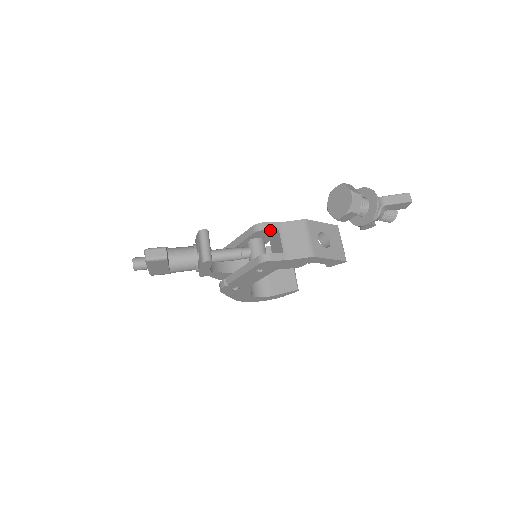
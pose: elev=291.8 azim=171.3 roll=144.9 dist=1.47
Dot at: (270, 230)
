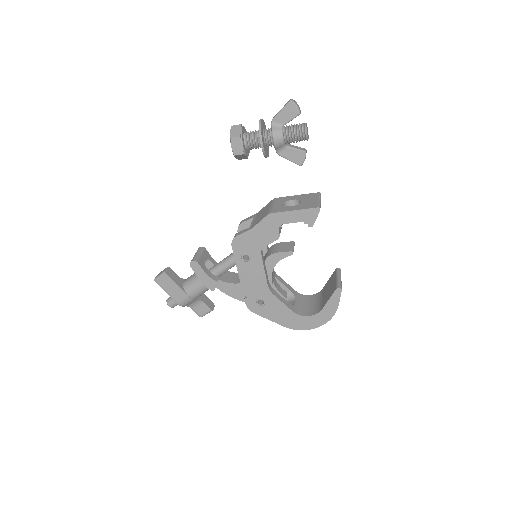
Dot at: (247, 222)
